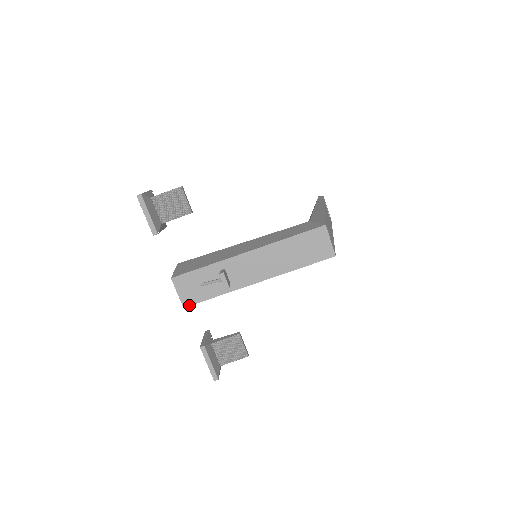
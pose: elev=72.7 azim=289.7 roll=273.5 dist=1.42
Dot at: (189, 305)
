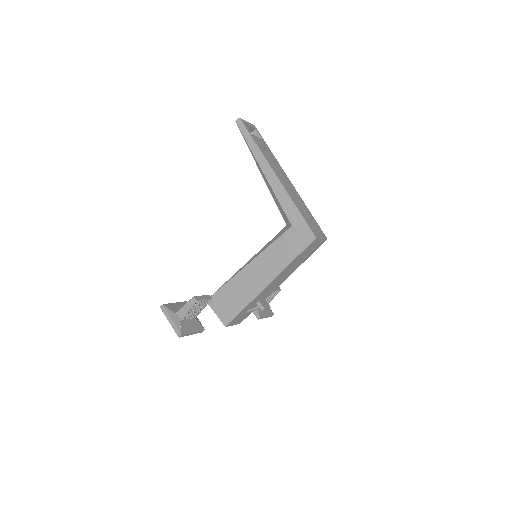
Dot at: occluded
